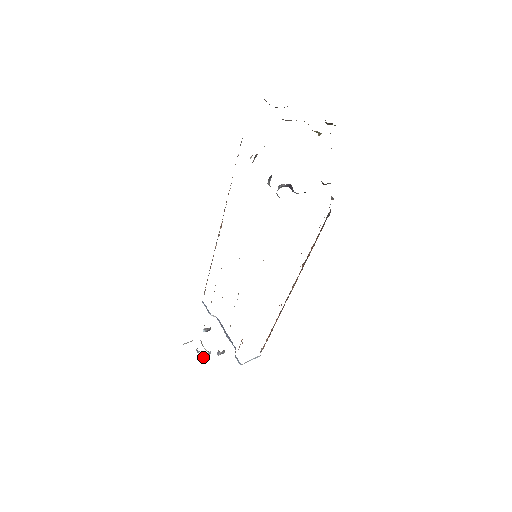
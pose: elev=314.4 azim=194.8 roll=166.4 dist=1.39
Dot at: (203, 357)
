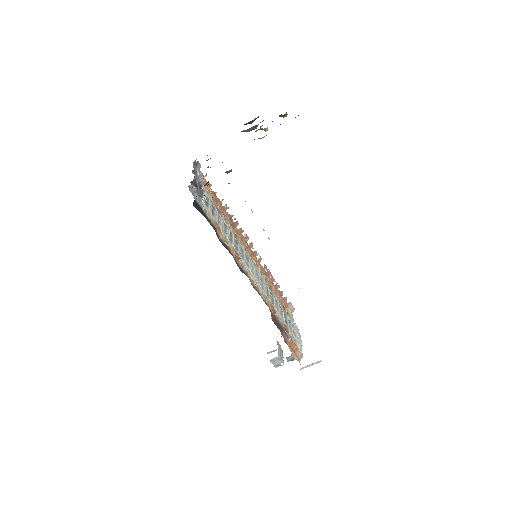
Dot at: (274, 363)
